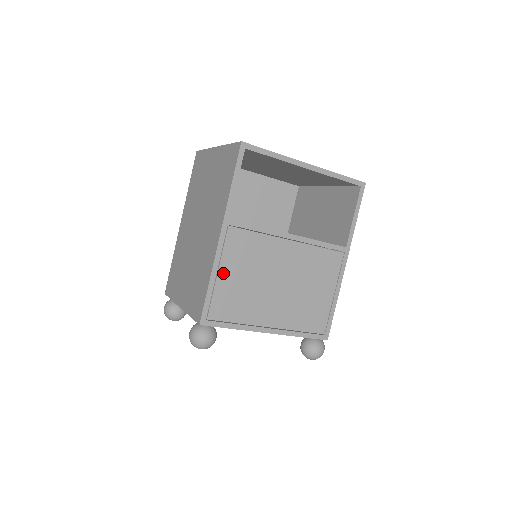
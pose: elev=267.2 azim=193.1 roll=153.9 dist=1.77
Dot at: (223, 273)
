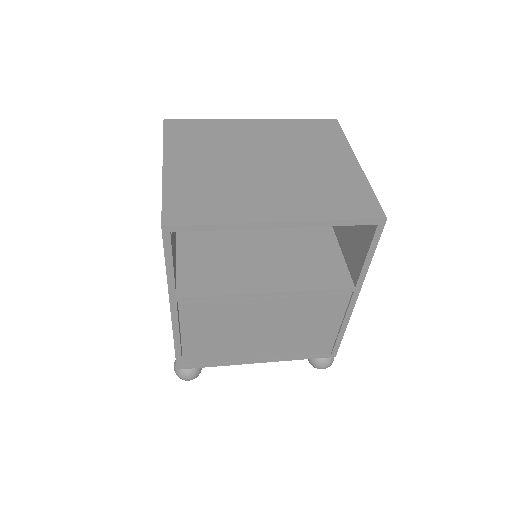
Dot at: (188, 336)
